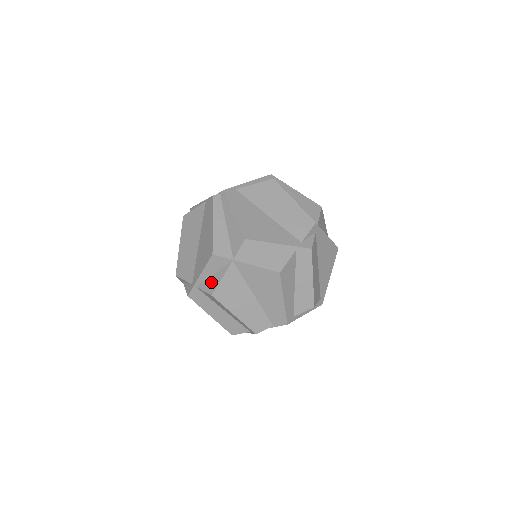
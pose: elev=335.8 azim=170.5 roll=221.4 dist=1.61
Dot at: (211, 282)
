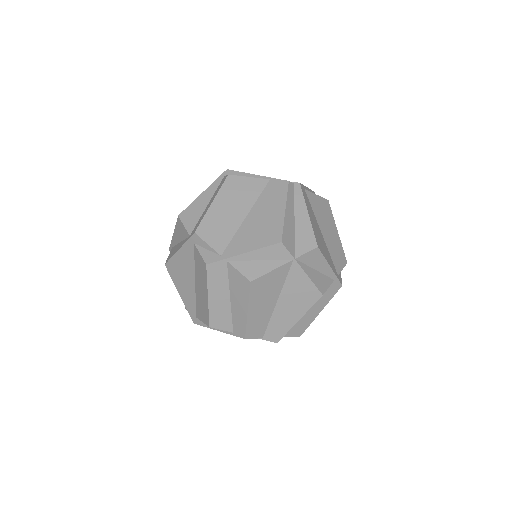
Dot at: (254, 267)
